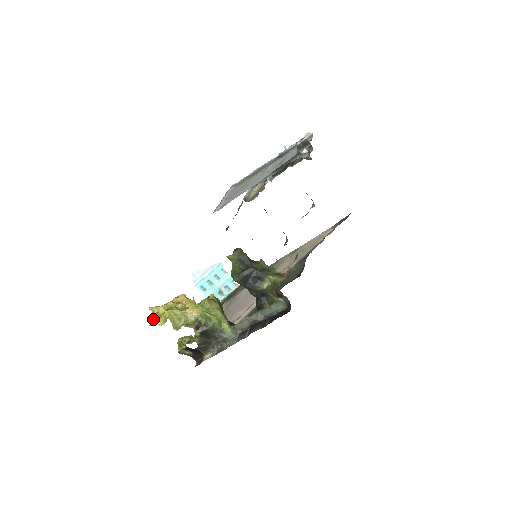
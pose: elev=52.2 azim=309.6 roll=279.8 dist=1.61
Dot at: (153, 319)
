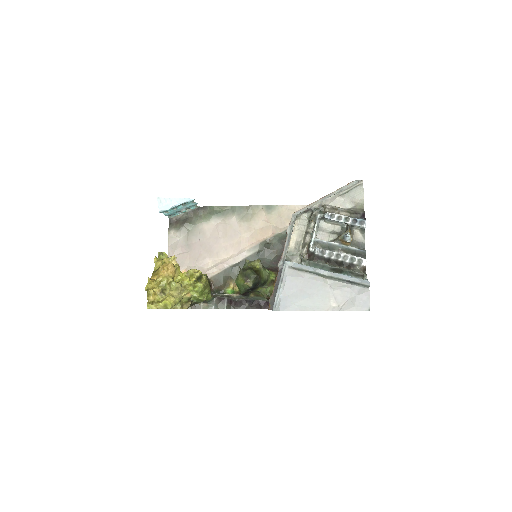
Dot at: (149, 300)
